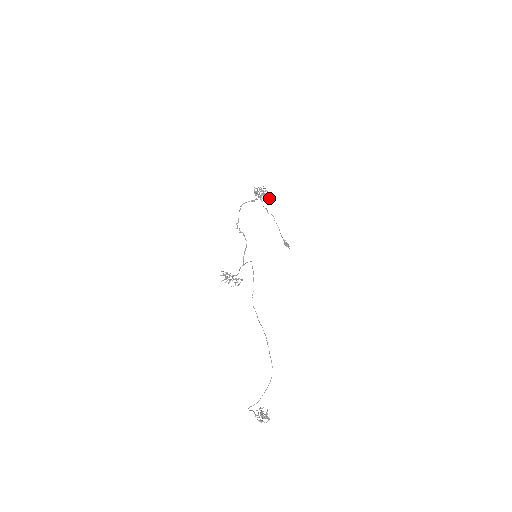
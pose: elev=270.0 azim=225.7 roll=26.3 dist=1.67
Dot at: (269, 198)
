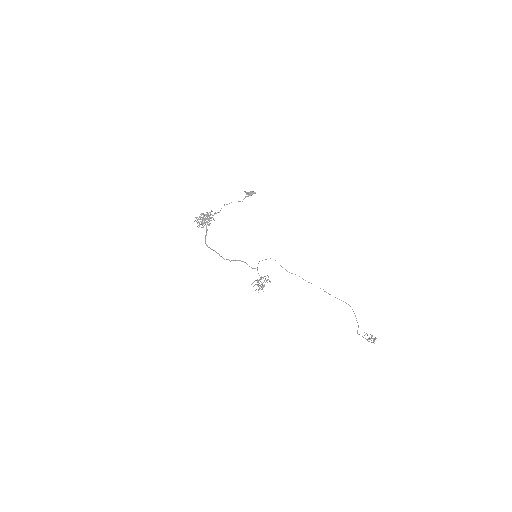
Dot at: occluded
